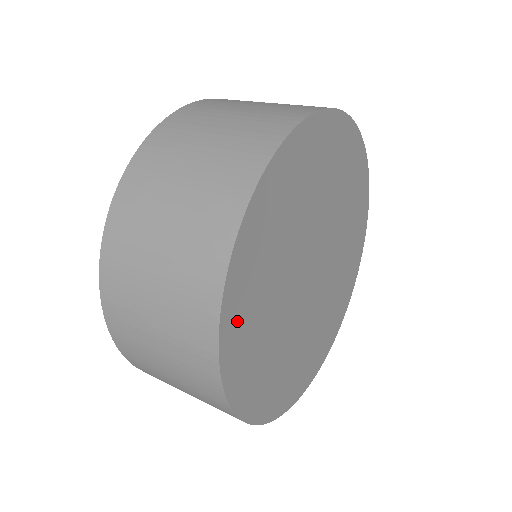
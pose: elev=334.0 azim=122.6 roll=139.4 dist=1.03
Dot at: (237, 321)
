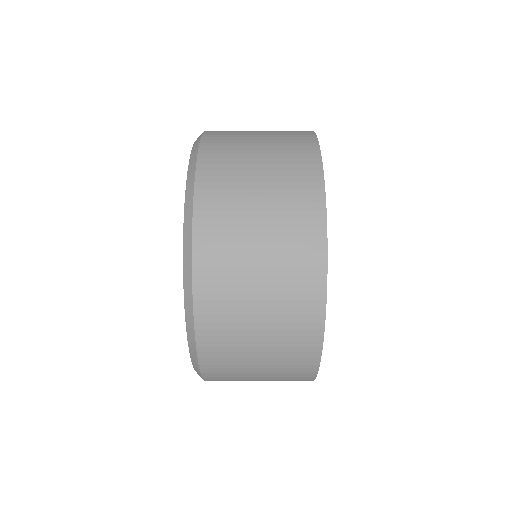
Dot at: occluded
